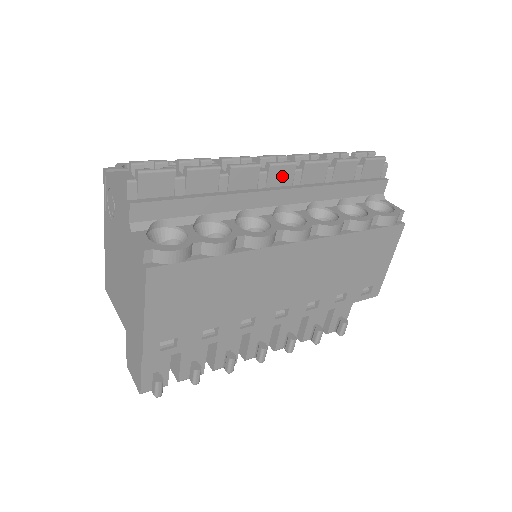
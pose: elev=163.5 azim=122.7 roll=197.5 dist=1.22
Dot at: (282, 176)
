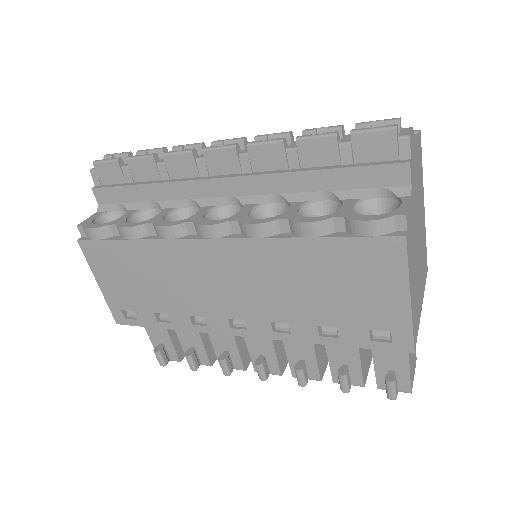
Dot at: (224, 162)
